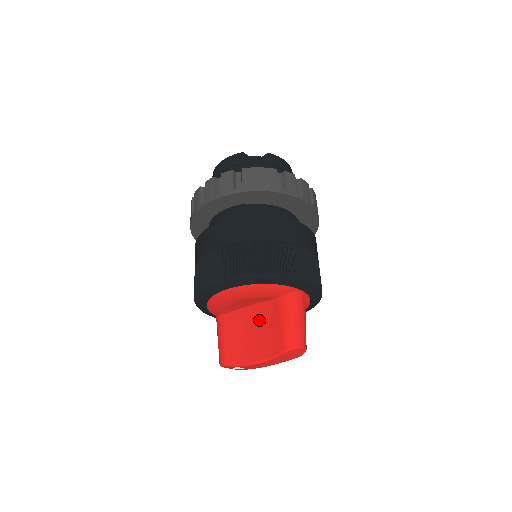
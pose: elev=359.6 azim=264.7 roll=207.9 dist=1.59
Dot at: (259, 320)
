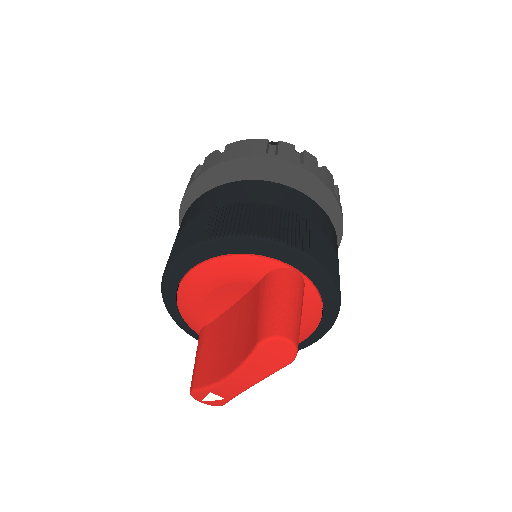
Dot at: (238, 318)
